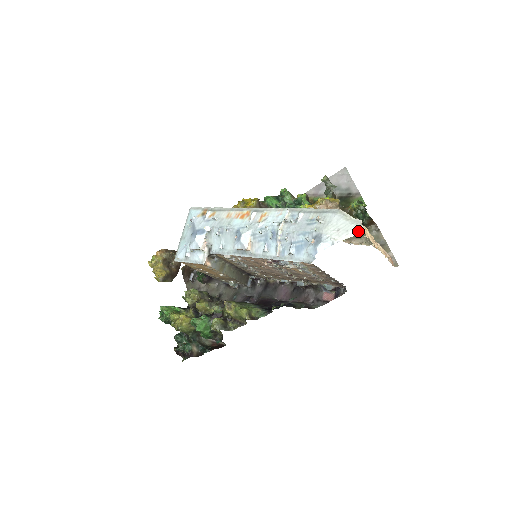
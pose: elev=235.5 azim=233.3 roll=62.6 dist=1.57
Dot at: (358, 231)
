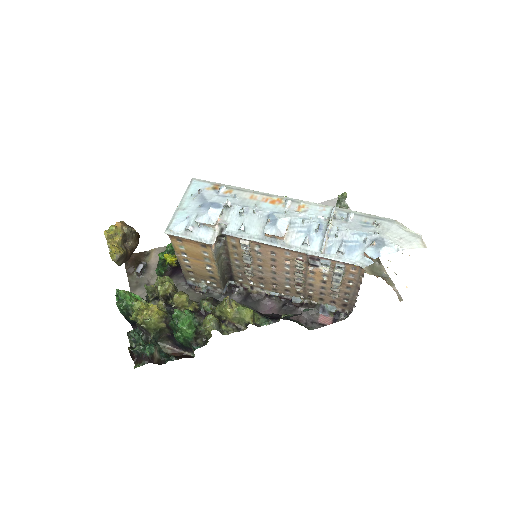
Dot at: (421, 244)
